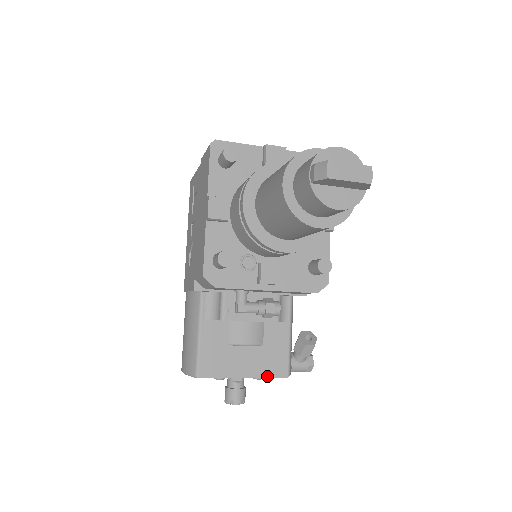
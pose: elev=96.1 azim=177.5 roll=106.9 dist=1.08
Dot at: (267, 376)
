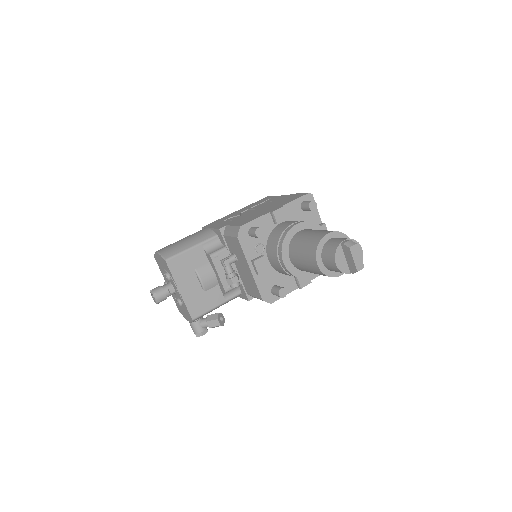
Dot at: (187, 305)
